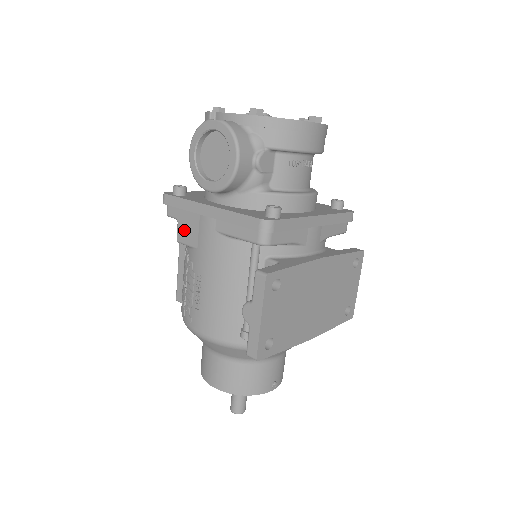
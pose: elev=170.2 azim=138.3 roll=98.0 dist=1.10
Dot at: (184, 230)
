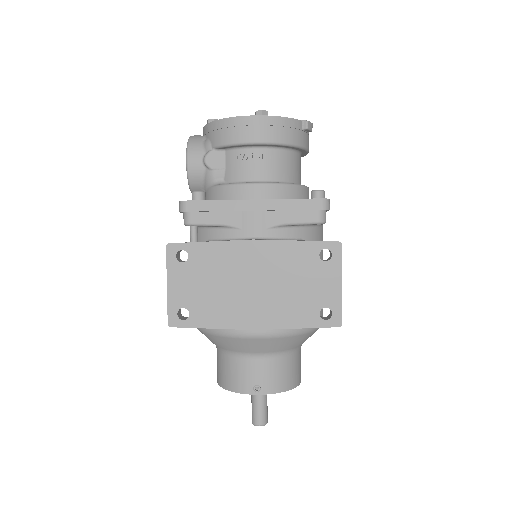
Dot at: occluded
